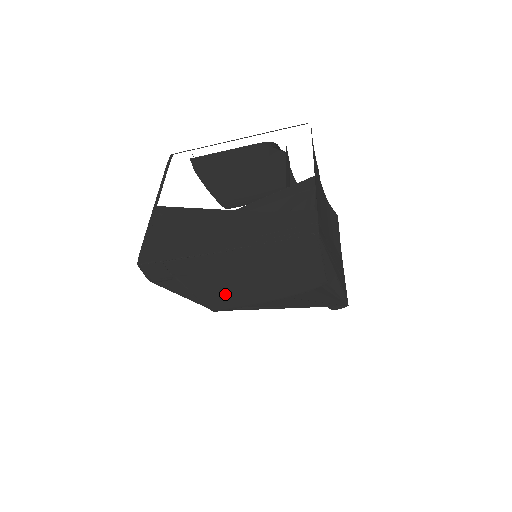
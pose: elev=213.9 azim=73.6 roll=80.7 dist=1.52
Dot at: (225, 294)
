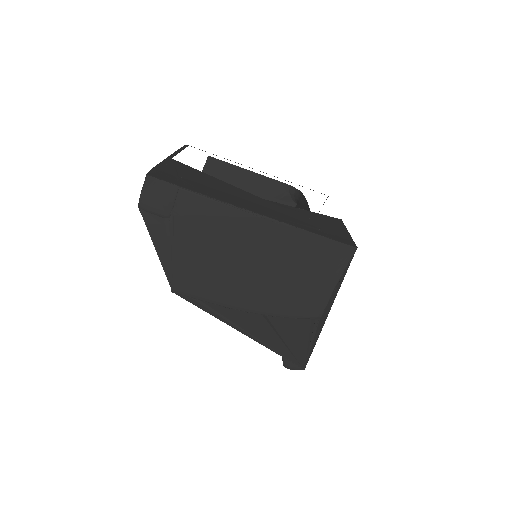
Dot at: (207, 273)
